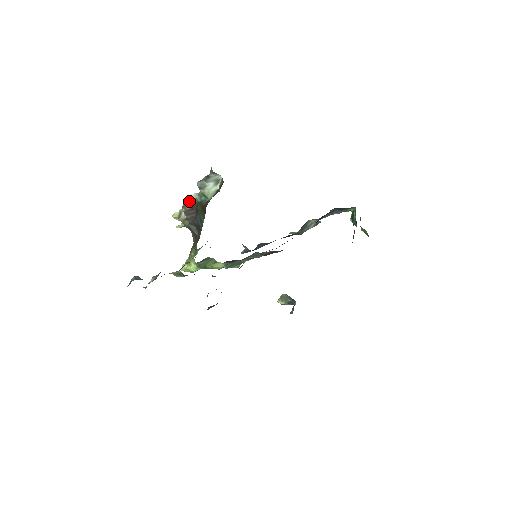
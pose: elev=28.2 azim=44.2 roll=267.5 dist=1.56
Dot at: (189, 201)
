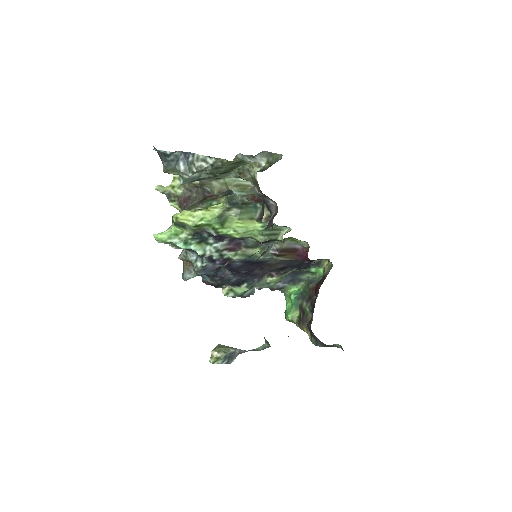
Dot at: occluded
